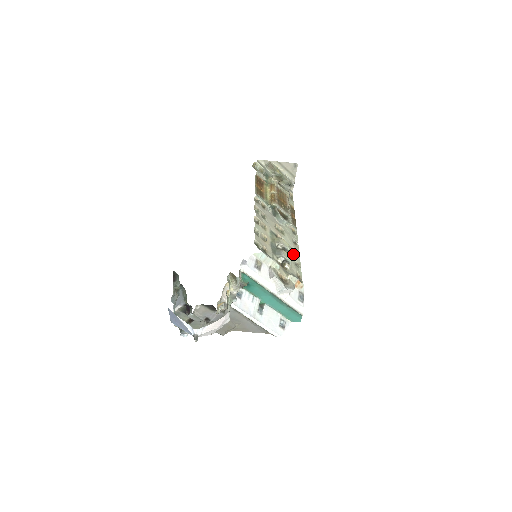
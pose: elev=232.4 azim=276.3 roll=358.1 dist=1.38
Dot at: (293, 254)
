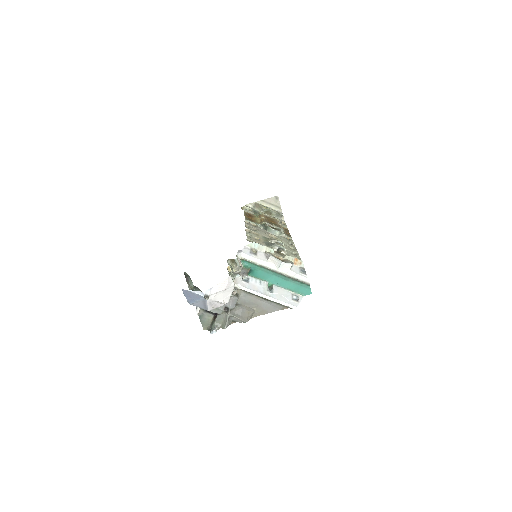
Dot at: (289, 249)
